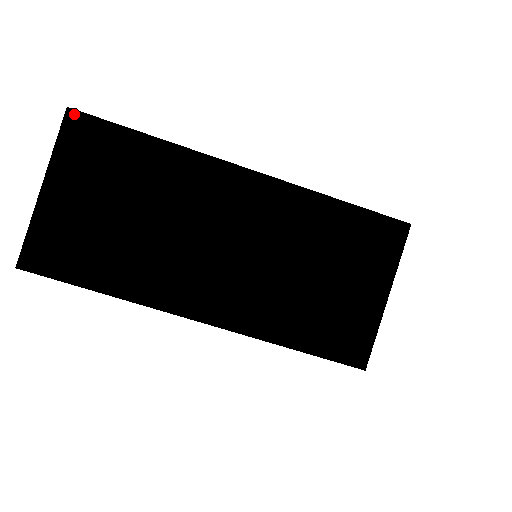
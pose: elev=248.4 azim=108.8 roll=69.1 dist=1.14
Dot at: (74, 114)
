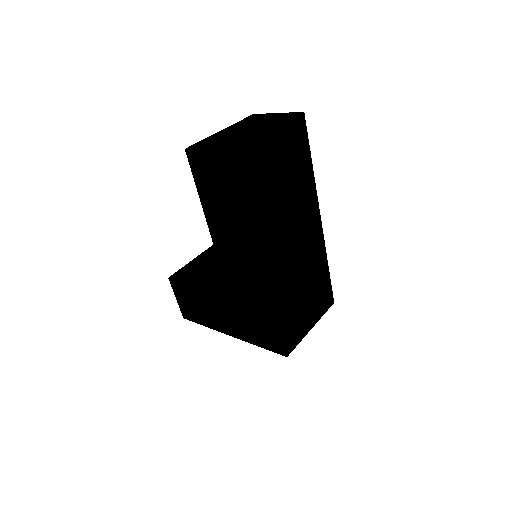
Dot at: (304, 118)
